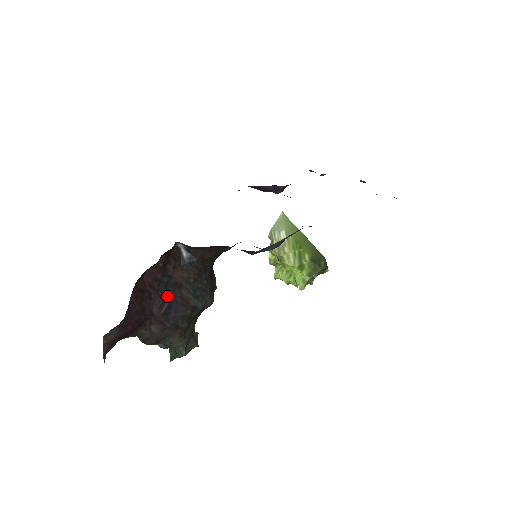
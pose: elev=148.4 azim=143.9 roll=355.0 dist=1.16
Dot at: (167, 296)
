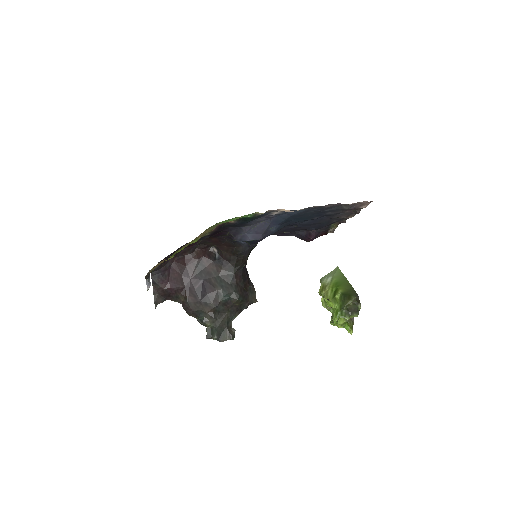
Dot at: (200, 278)
